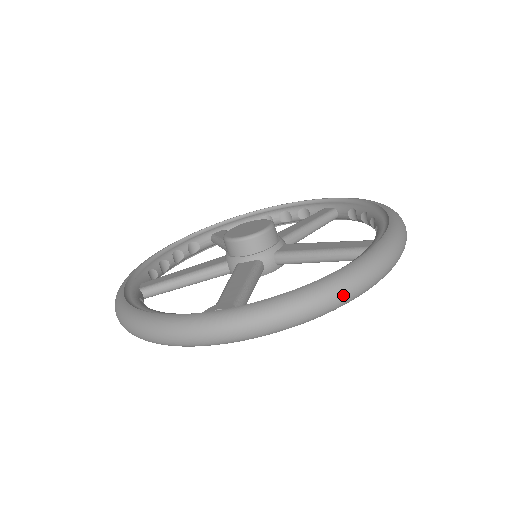
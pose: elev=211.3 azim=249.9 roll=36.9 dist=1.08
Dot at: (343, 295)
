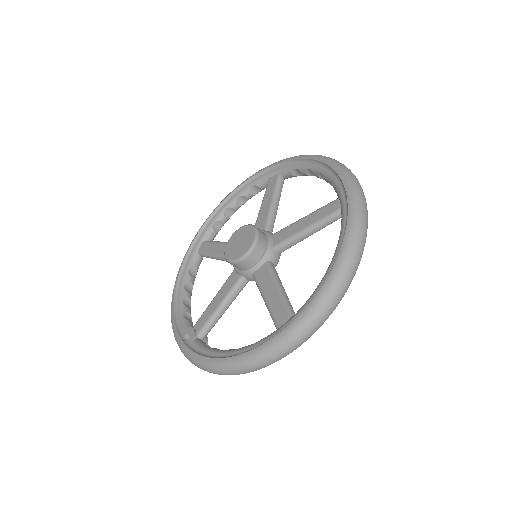
Dot at: (231, 374)
